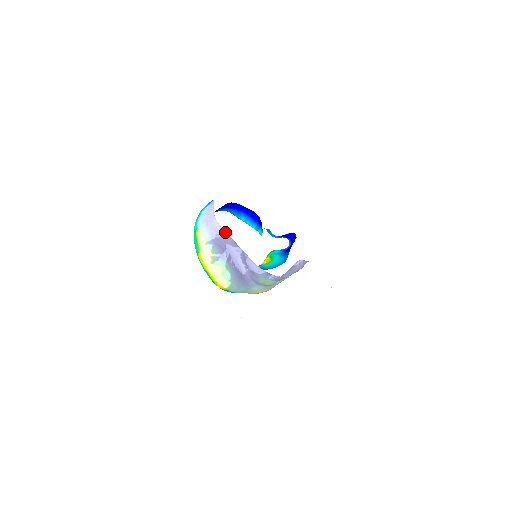
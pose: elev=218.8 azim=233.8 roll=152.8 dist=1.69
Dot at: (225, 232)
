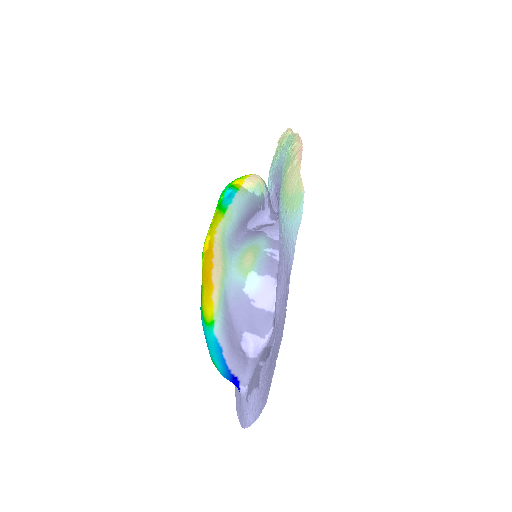
Dot at: (276, 213)
